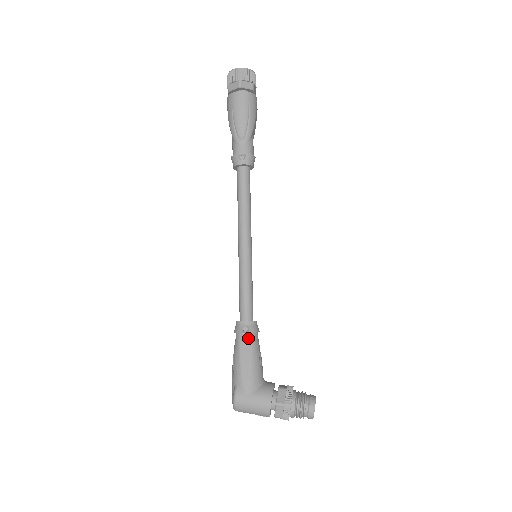
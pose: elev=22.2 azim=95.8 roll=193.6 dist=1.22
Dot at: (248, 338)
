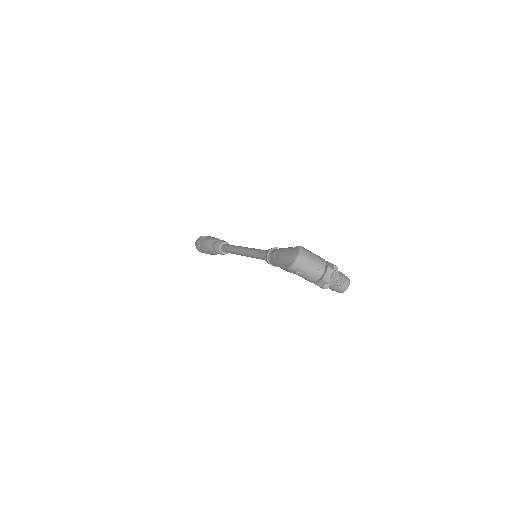
Dot at: occluded
